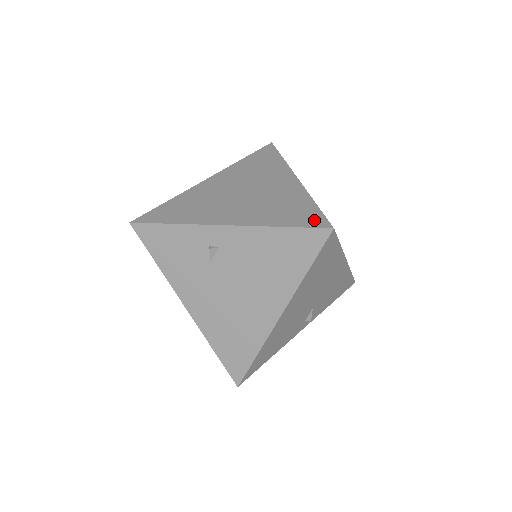
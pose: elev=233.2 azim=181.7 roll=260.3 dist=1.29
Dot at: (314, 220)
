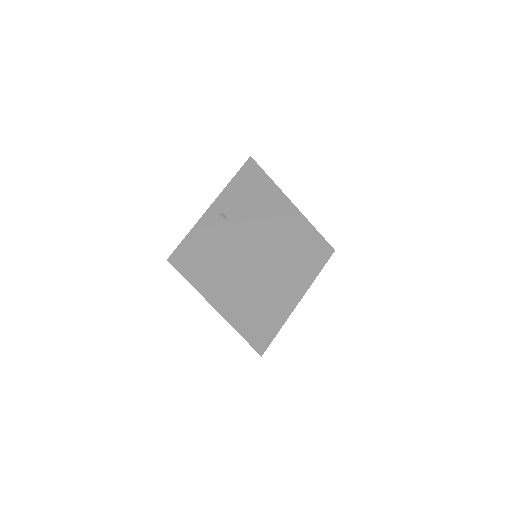
Dot at: occluded
